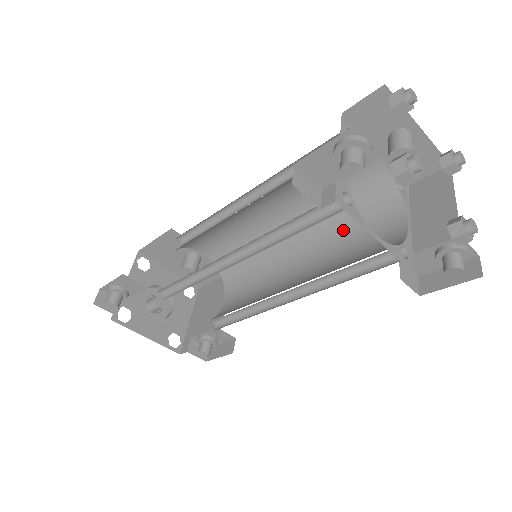
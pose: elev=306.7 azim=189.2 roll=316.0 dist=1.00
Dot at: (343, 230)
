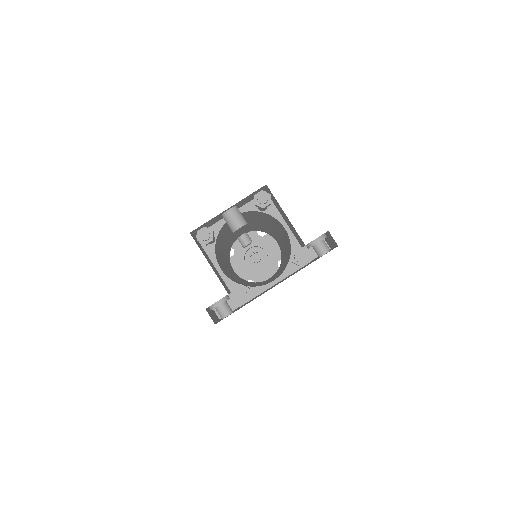
Dot at: occluded
